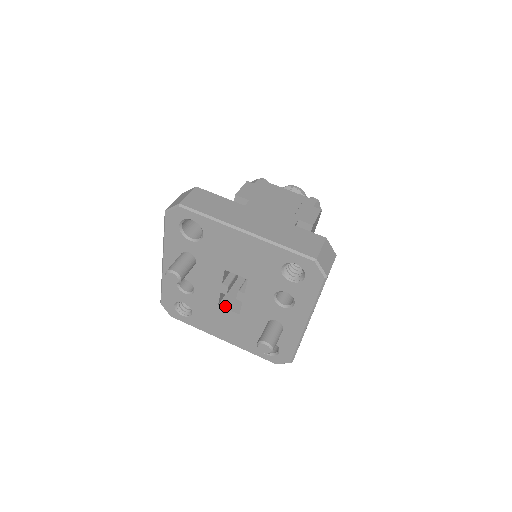
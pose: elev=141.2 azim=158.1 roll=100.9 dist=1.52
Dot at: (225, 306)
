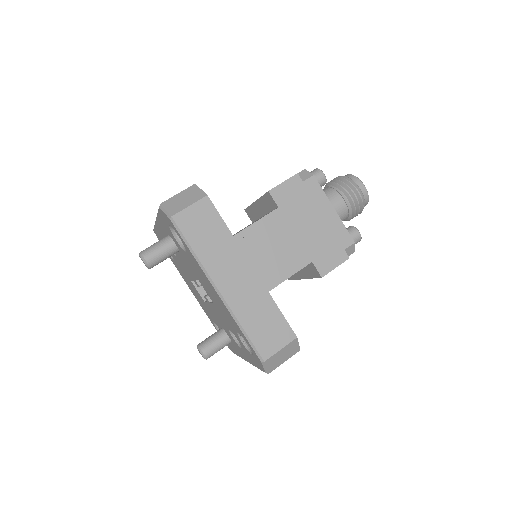
Dot at: occluded
